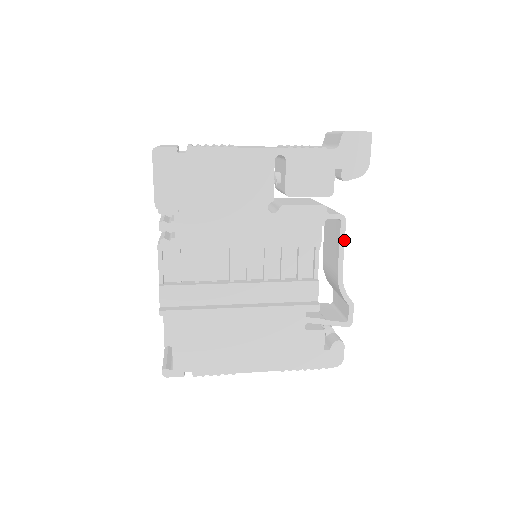
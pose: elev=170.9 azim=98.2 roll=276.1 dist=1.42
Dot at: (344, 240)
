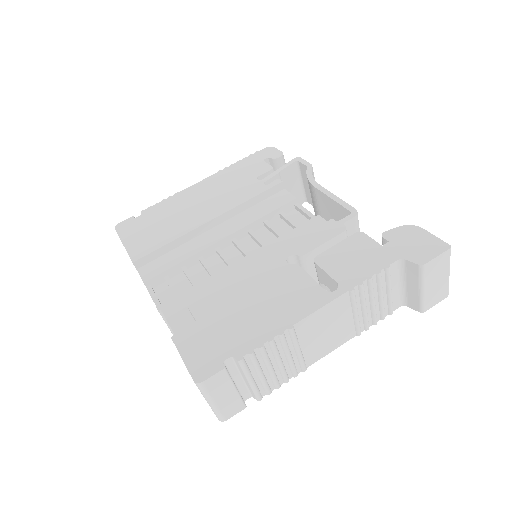
Dot at: occluded
